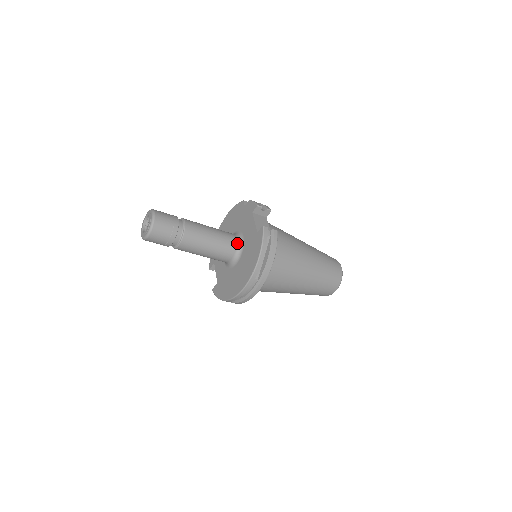
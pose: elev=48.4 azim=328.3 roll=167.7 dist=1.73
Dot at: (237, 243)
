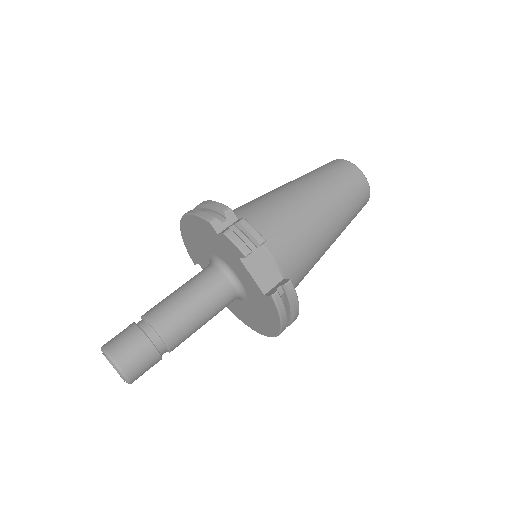
Dot at: (234, 289)
